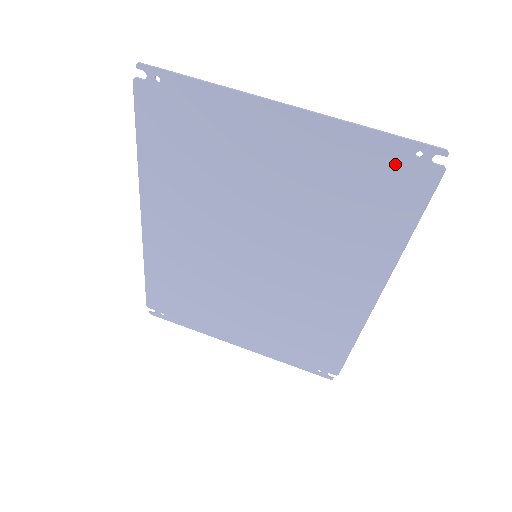
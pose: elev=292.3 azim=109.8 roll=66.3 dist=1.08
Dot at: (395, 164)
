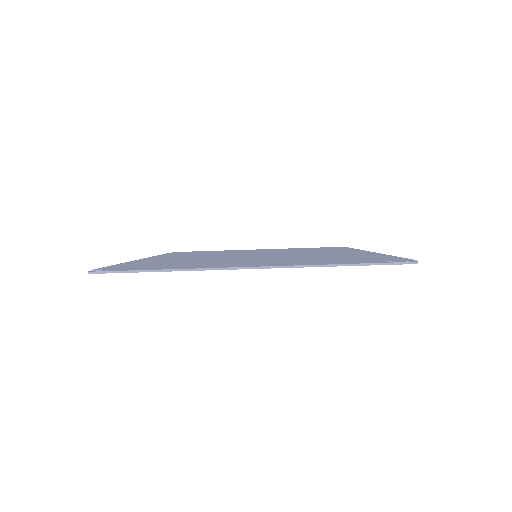
Dot at: occluded
